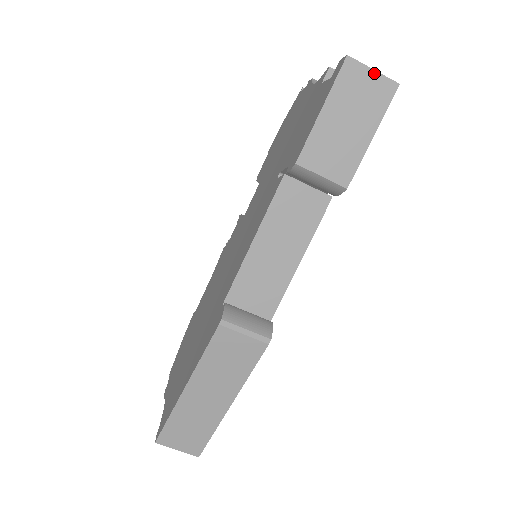
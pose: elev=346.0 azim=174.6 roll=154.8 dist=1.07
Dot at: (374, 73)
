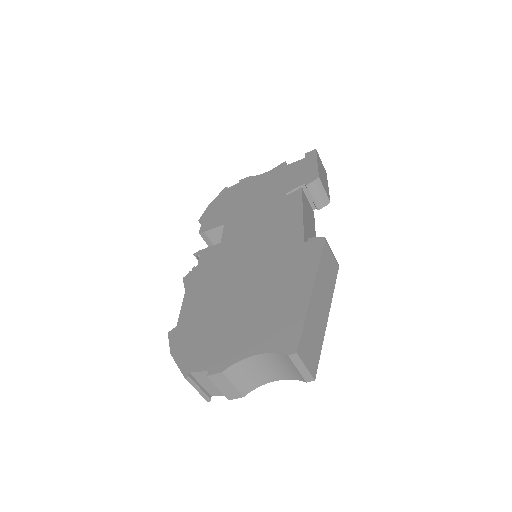
Dot at: occluded
